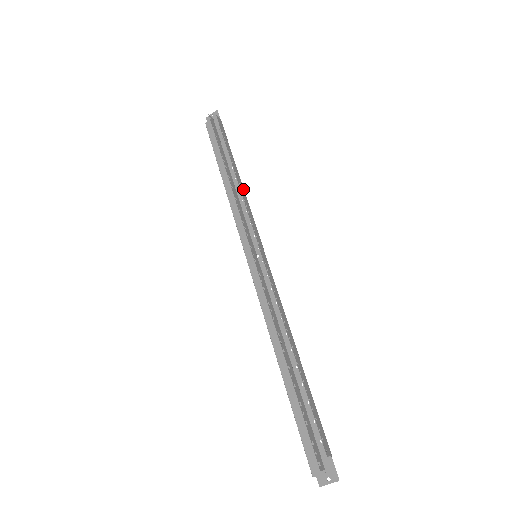
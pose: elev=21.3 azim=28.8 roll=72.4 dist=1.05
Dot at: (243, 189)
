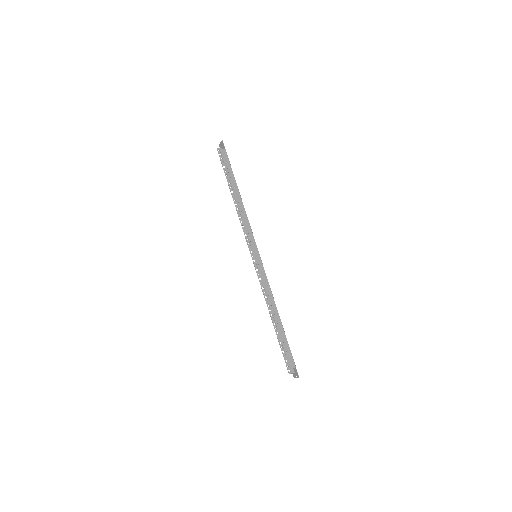
Dot at: (244, 209)
